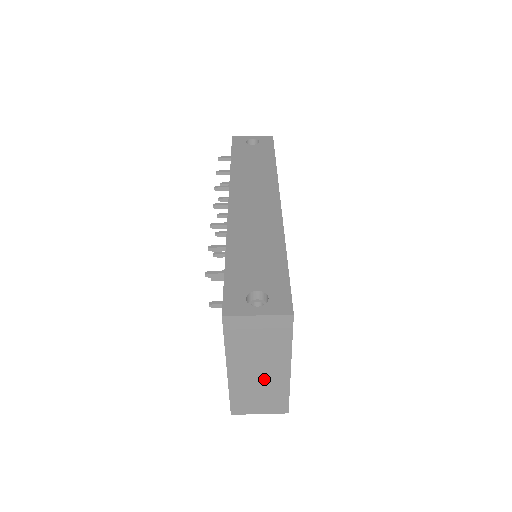
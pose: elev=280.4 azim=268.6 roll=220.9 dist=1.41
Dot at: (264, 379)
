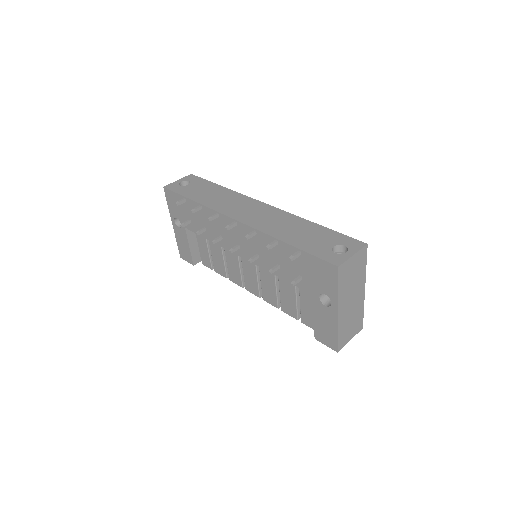
Dot at: (354, 307)
